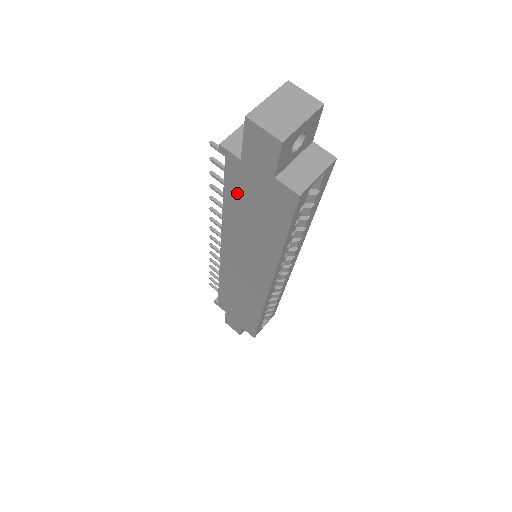
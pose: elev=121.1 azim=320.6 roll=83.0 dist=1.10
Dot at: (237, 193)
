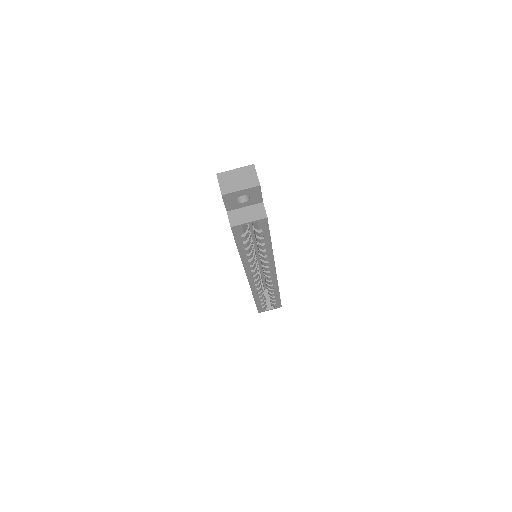
Dot at: occluded
